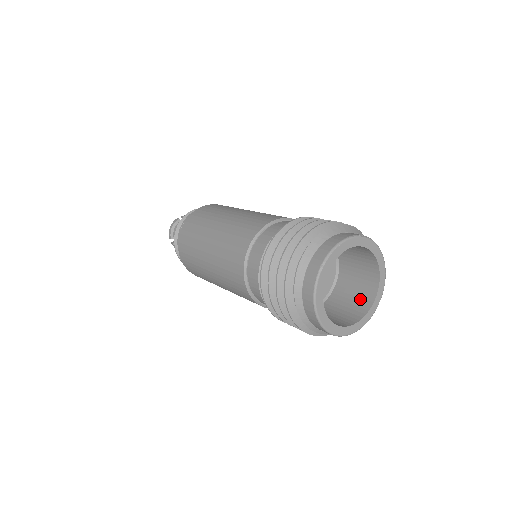
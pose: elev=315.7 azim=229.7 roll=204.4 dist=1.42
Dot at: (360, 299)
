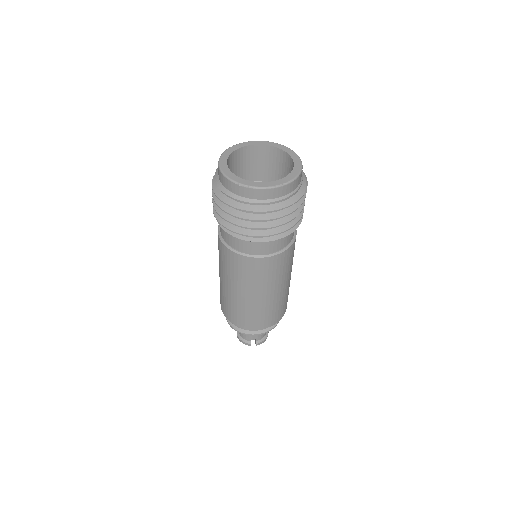
Dot at: occluded
